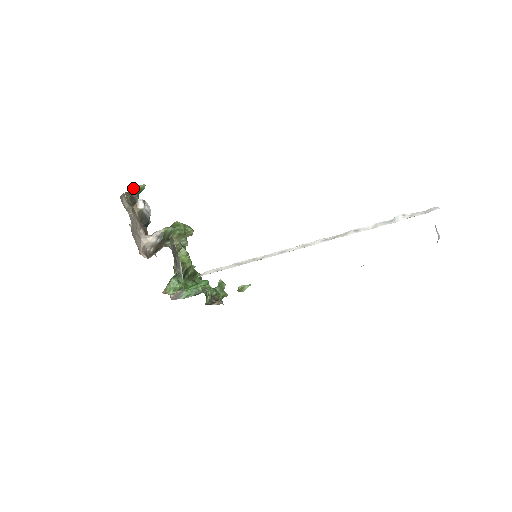
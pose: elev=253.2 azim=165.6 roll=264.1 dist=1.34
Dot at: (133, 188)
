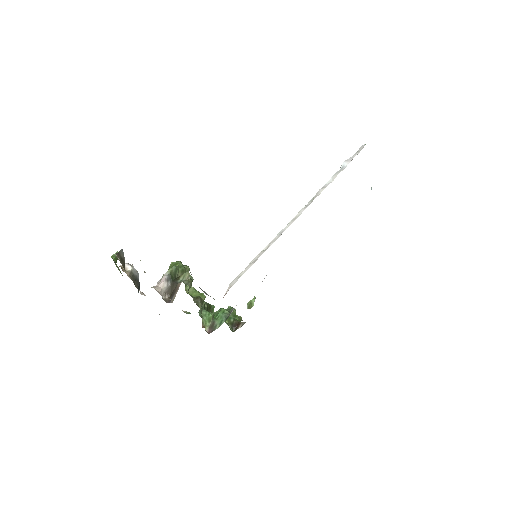
Dot at: occluded
